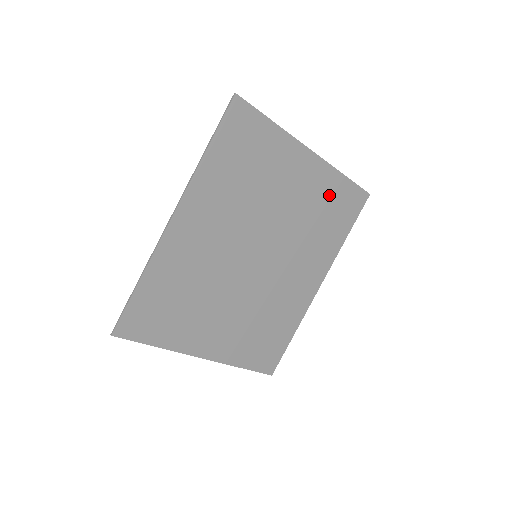
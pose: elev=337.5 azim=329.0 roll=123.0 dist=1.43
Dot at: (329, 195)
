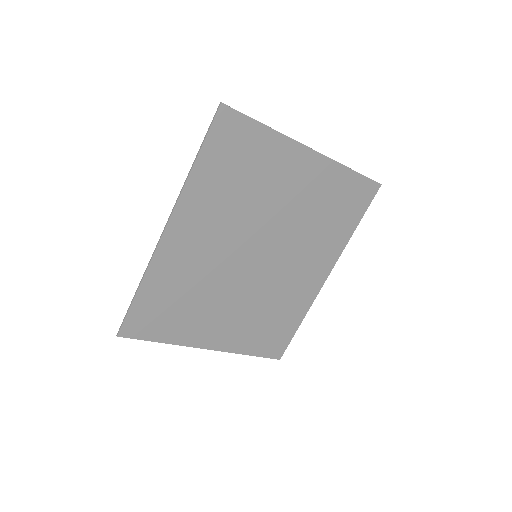
Dot at: (334, 190)
